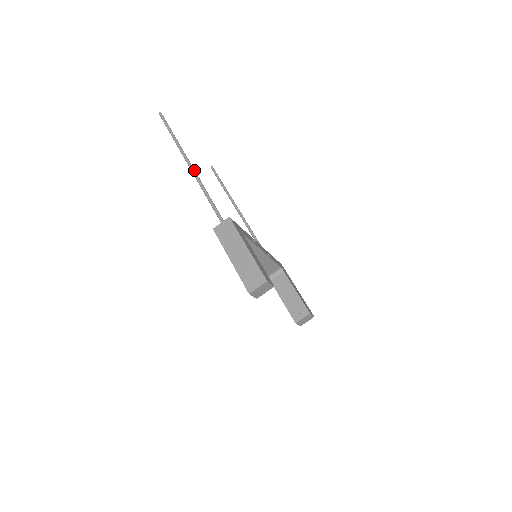
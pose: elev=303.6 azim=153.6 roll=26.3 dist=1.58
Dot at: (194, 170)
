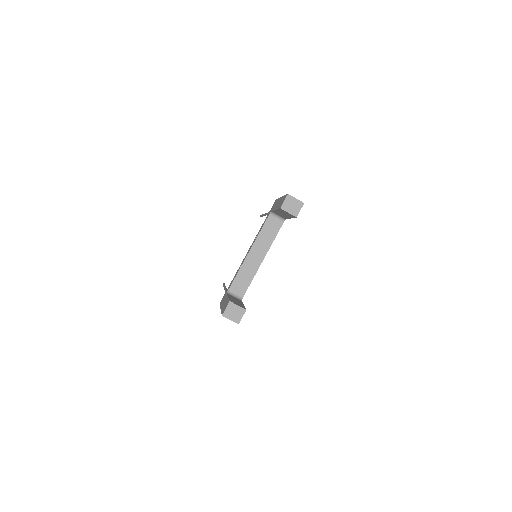
Dot at: occluded
